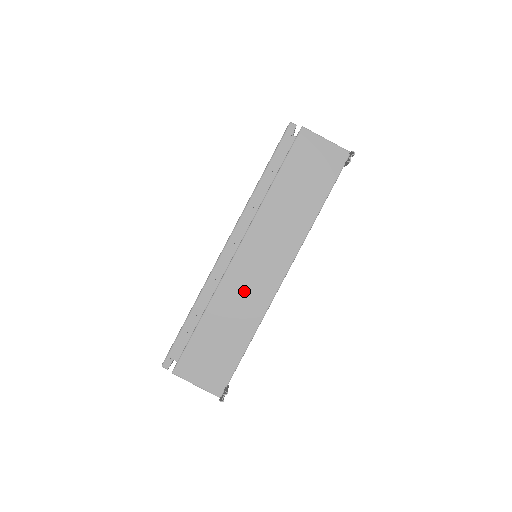
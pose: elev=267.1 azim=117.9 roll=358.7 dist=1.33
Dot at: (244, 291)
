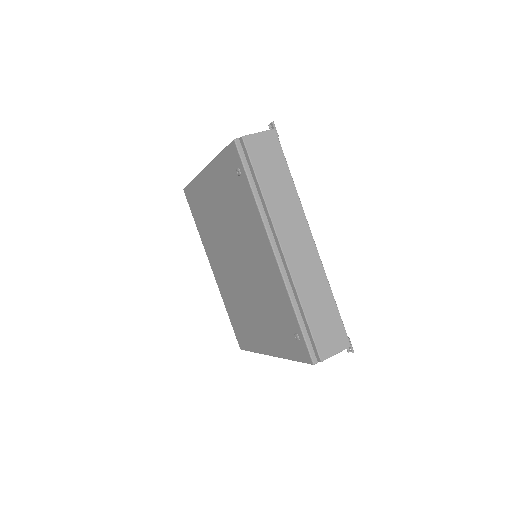
Dot at: occluded
